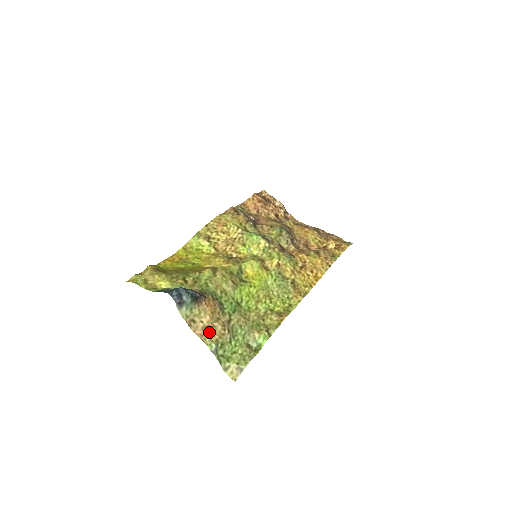
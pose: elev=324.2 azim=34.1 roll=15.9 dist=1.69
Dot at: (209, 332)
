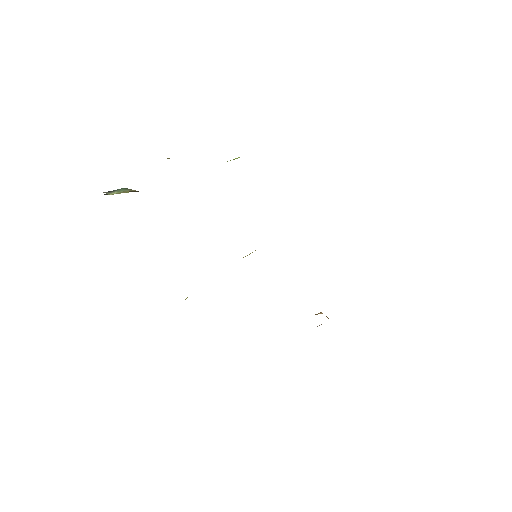
Dot at: occluded
